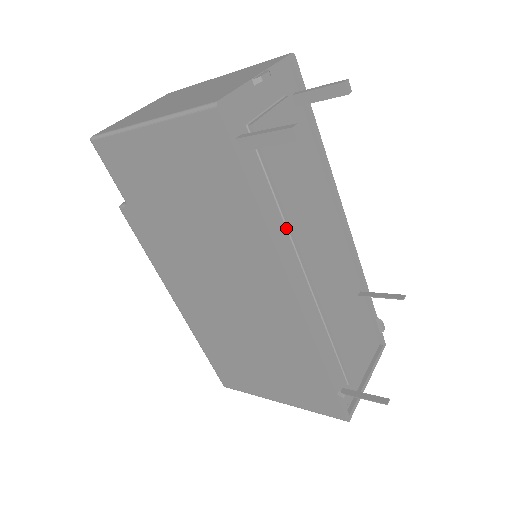
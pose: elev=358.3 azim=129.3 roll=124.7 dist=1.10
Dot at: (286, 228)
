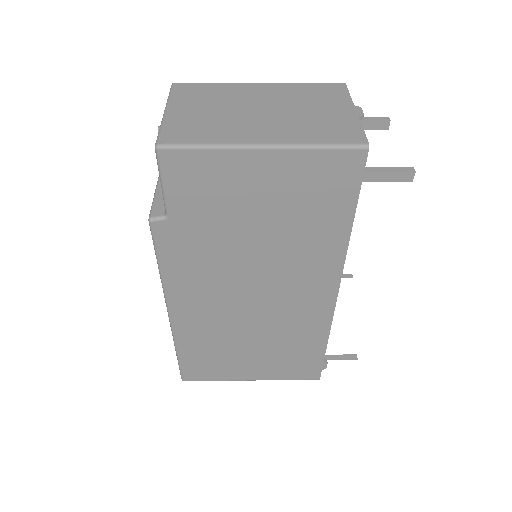
Dot at: occluded
